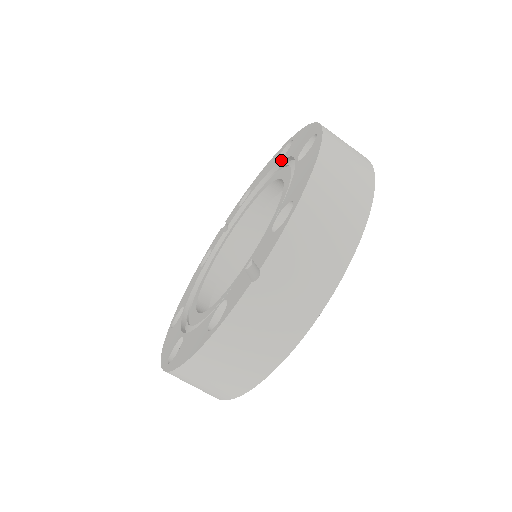
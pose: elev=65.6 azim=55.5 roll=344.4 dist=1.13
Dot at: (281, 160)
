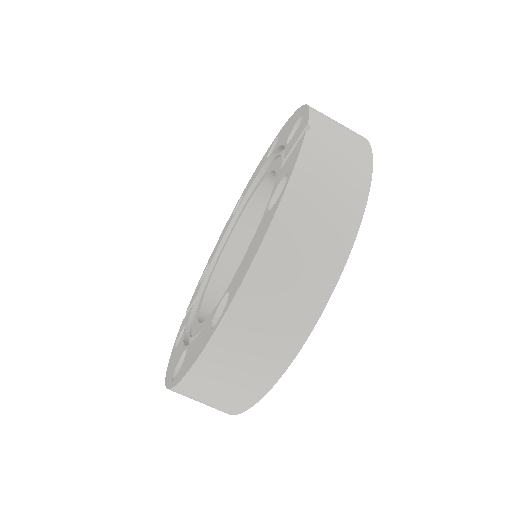
Dot at: (240, 203)
